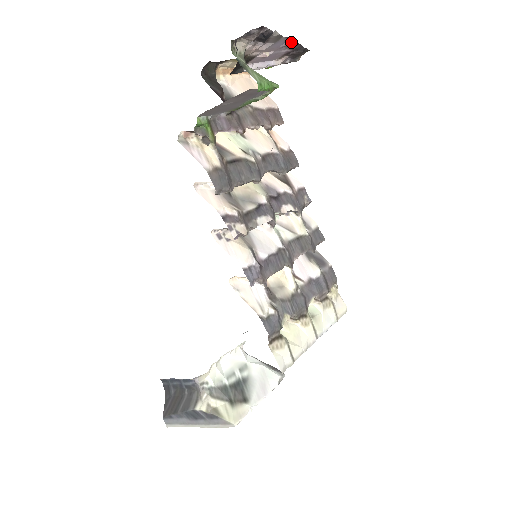
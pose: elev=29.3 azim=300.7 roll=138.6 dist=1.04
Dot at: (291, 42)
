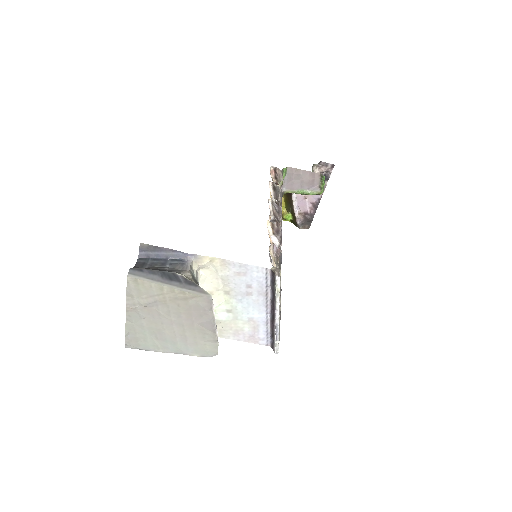
Dot at: (317, 204)
